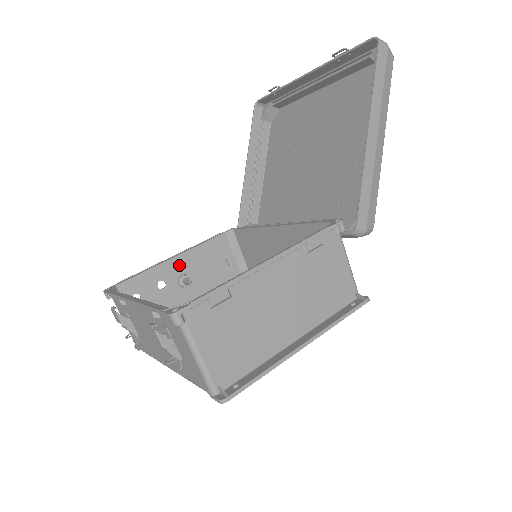
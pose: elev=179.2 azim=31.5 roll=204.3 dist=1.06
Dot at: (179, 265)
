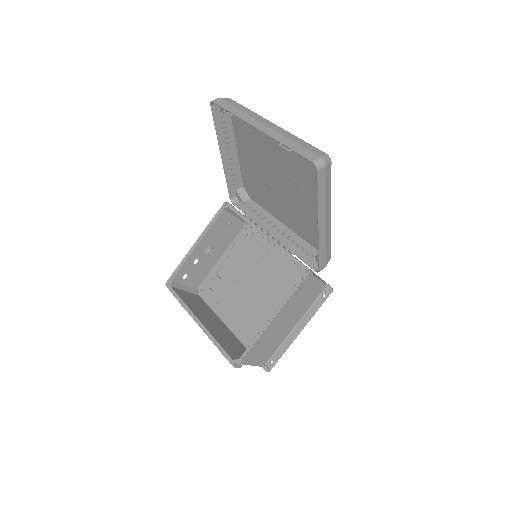
Dot at: (202, 246)
